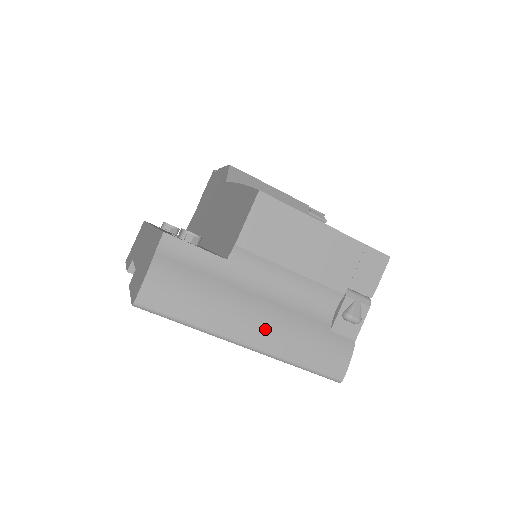
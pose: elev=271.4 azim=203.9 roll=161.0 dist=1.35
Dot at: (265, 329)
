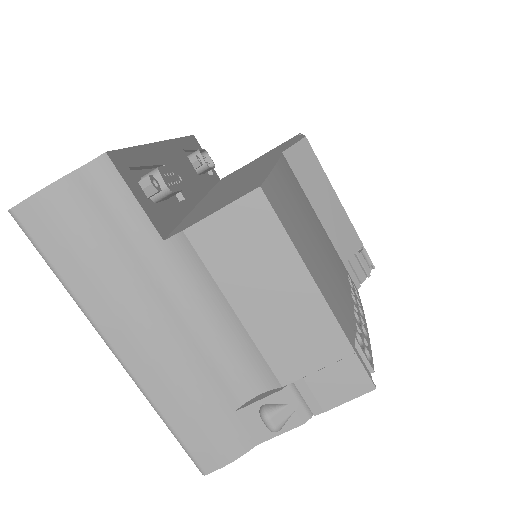
Dot at: (151, 353)
